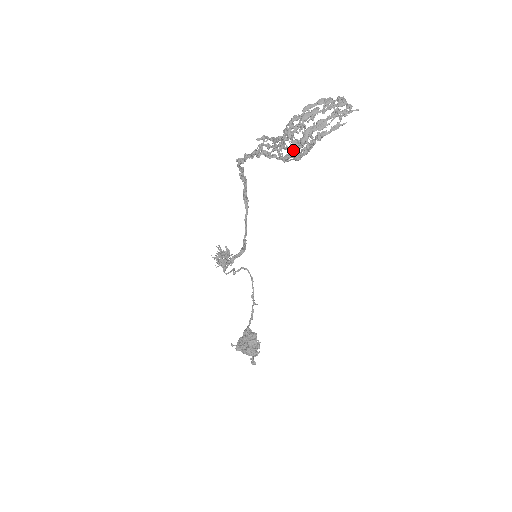
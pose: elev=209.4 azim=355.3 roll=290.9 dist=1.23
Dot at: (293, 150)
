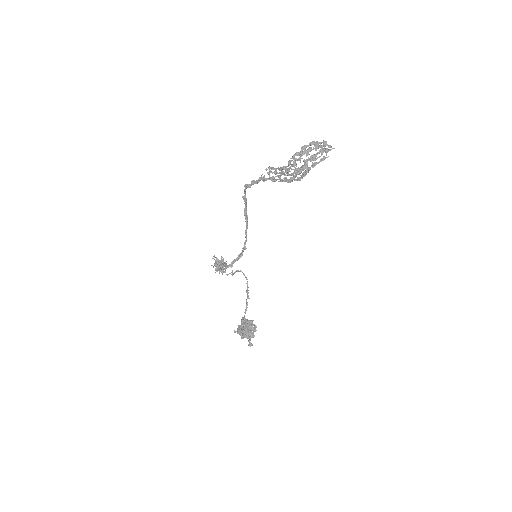
Dot at: (297, 174)
